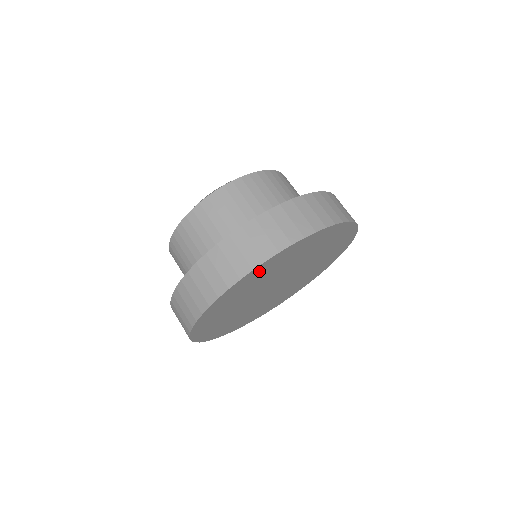
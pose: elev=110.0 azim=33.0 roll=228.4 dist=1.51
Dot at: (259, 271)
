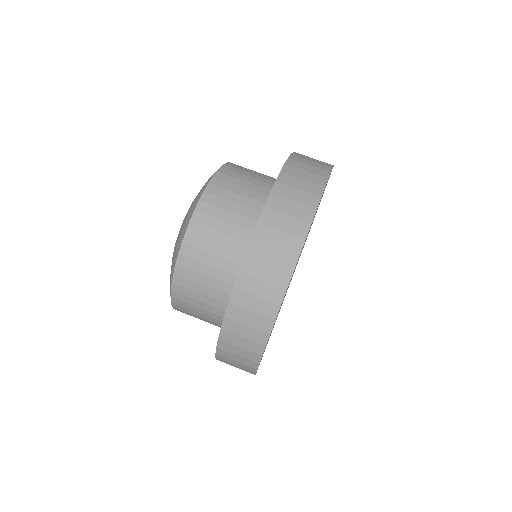
Dot at: (325, 187)
